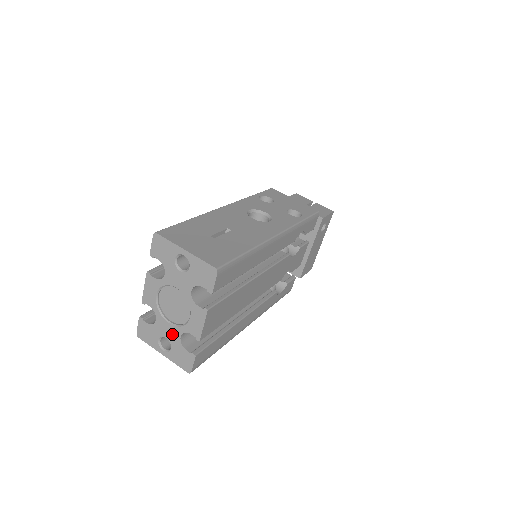
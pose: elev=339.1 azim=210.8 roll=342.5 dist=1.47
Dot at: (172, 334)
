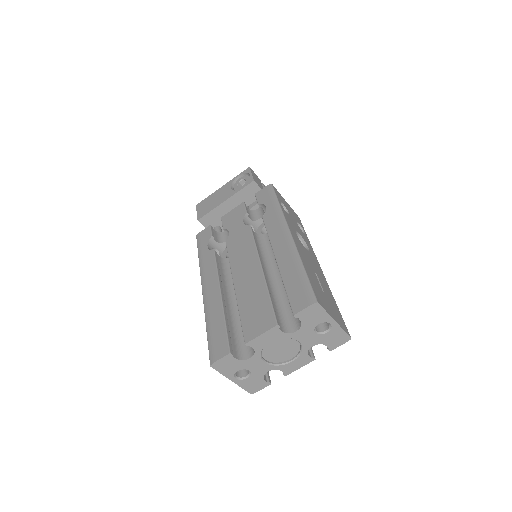
Dot at: (260, 369)
